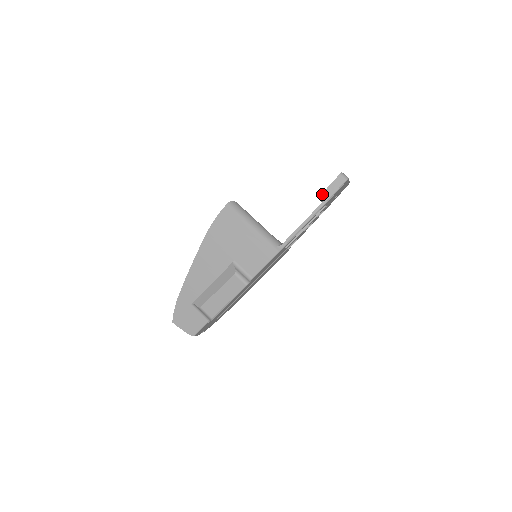
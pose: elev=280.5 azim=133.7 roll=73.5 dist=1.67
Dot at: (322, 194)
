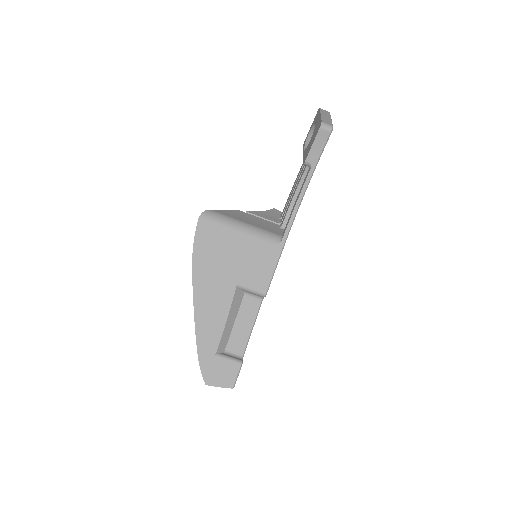
Dot at: (306, 160)
